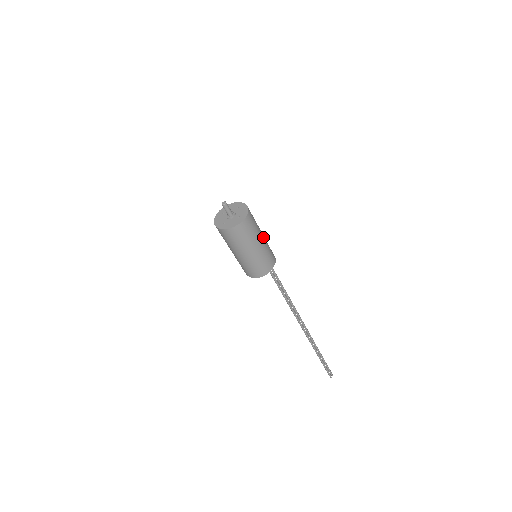
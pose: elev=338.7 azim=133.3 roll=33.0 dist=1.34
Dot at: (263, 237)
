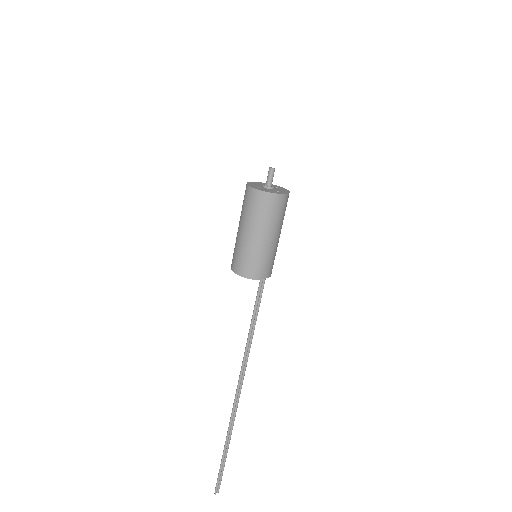
Dot at: (279, 236)
